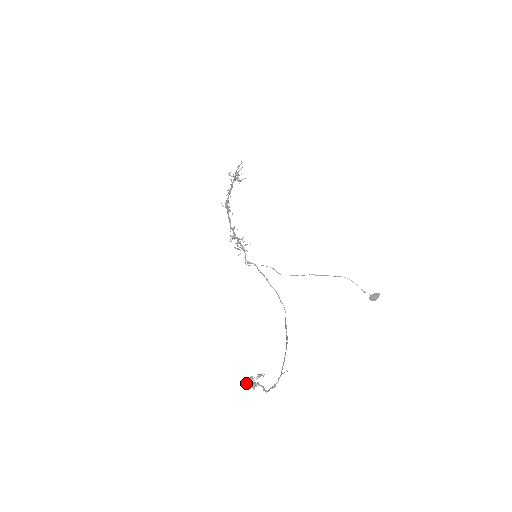
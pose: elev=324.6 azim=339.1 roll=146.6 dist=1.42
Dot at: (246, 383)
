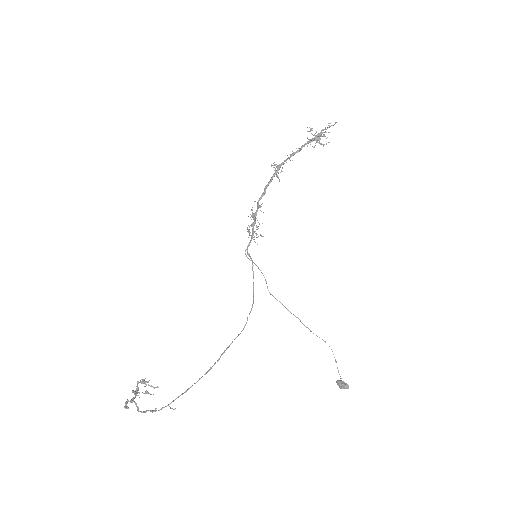
Dot at: (140, 382)
